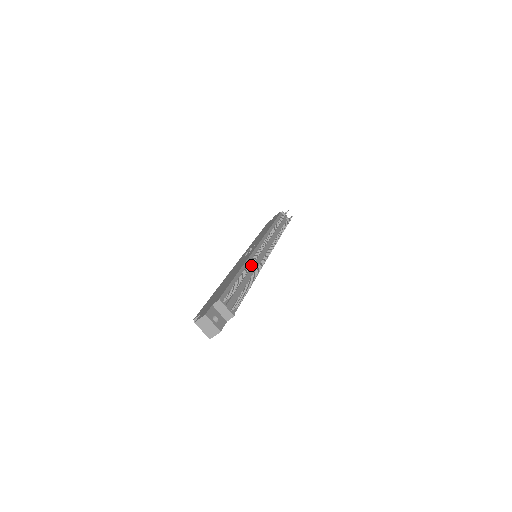
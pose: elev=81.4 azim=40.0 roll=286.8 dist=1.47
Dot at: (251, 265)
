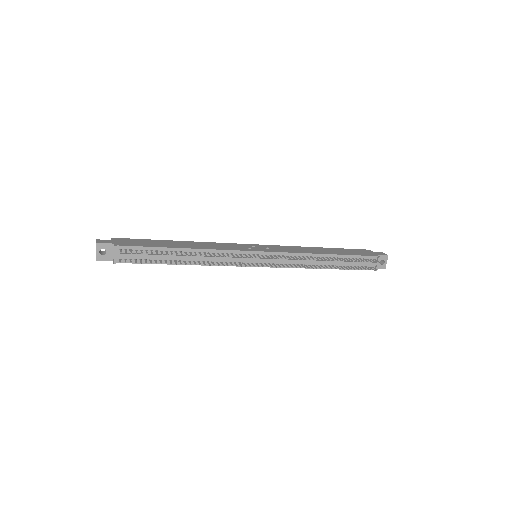
Dot at: (191, 255)
